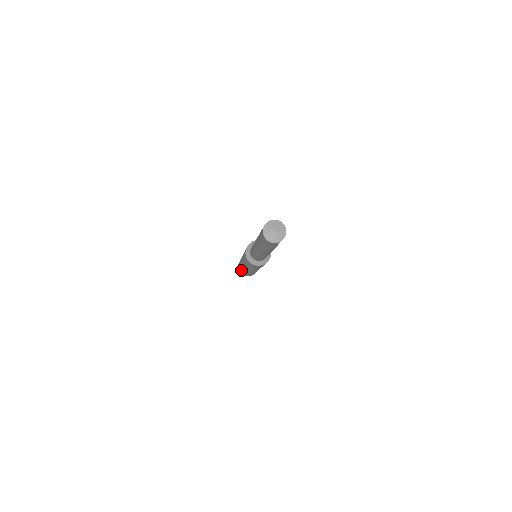
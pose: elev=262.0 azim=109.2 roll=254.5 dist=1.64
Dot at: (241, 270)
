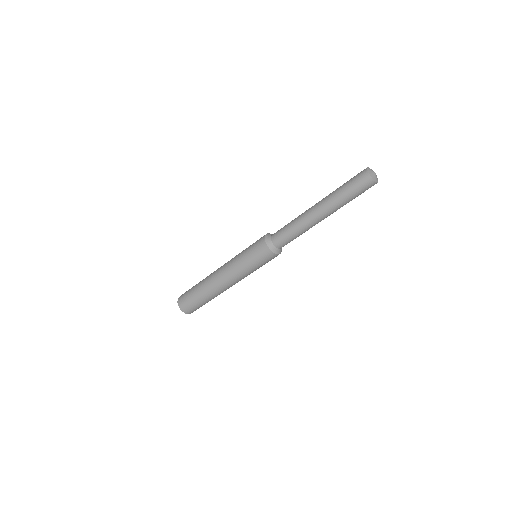
Dot at: (195, 293)
